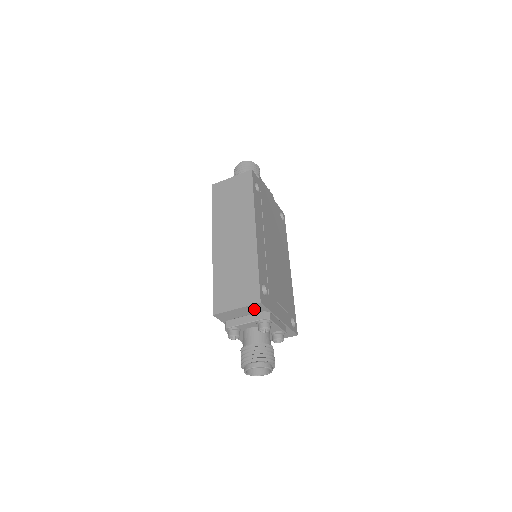
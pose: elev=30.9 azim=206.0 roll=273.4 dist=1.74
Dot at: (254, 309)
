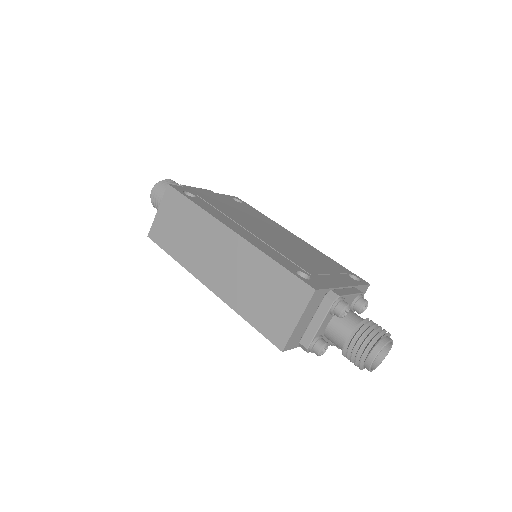
Dot at: (314, 303)
